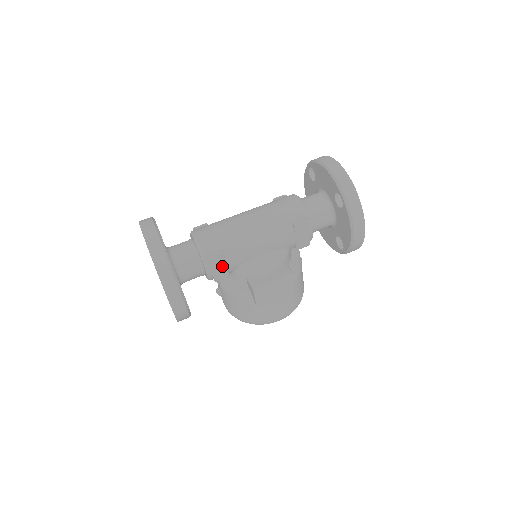
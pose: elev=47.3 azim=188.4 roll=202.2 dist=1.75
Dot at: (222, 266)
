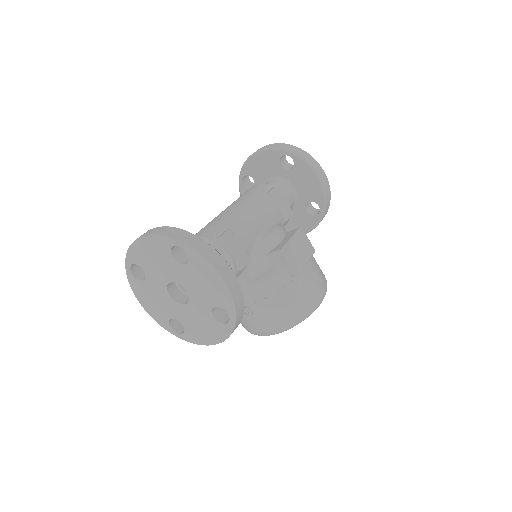
Dot at: (237, 247)
